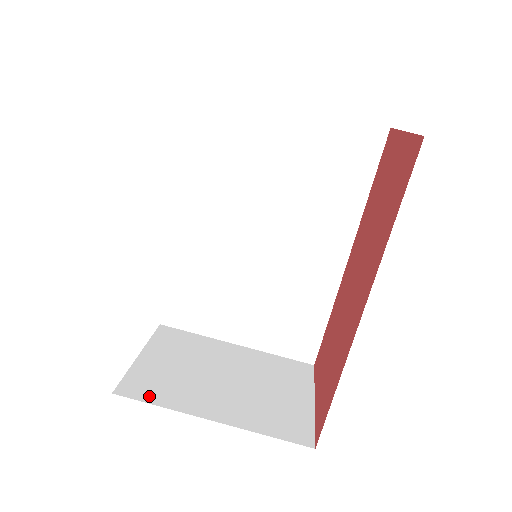
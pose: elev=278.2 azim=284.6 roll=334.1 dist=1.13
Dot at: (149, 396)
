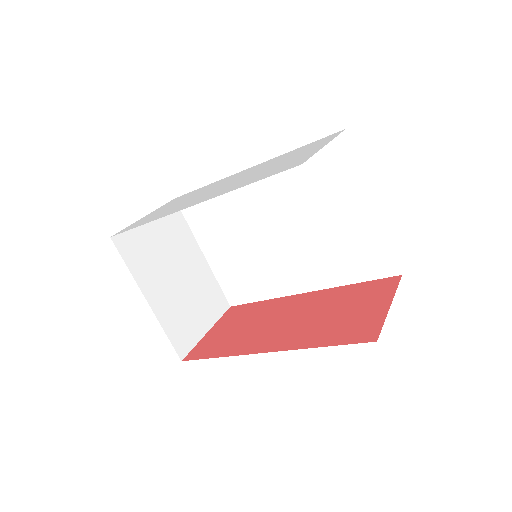
Dot at: (128, 256)
